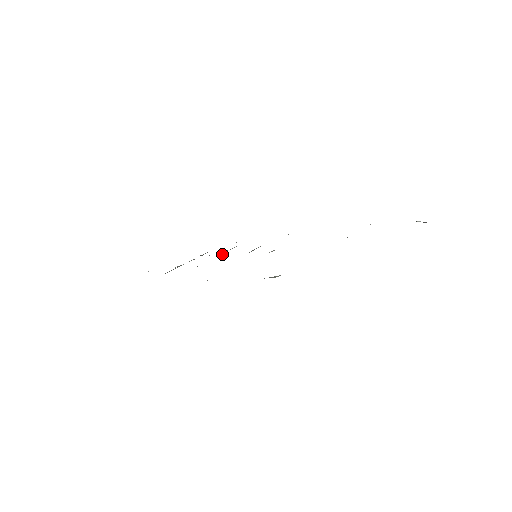
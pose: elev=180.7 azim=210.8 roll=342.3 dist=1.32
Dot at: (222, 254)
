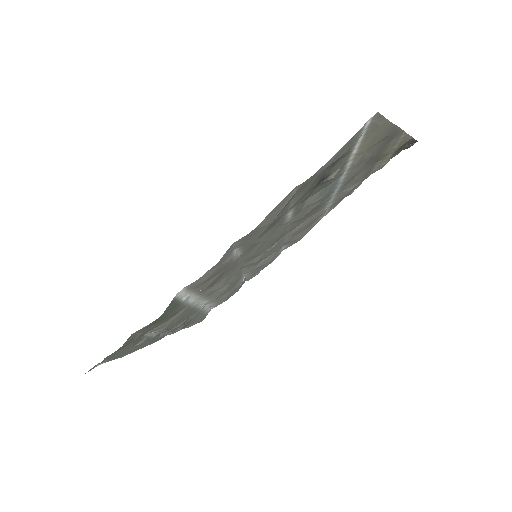
Dot at: (194, 309)
